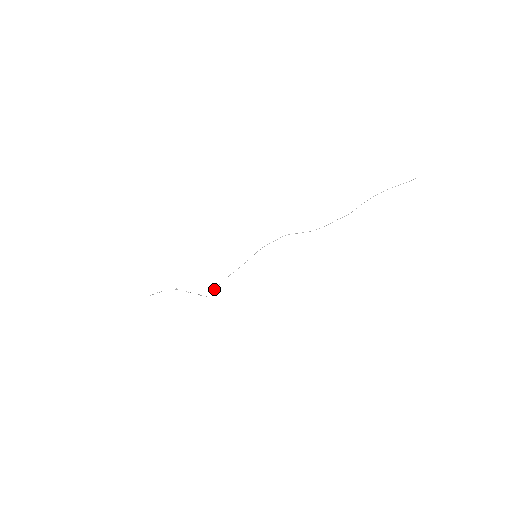
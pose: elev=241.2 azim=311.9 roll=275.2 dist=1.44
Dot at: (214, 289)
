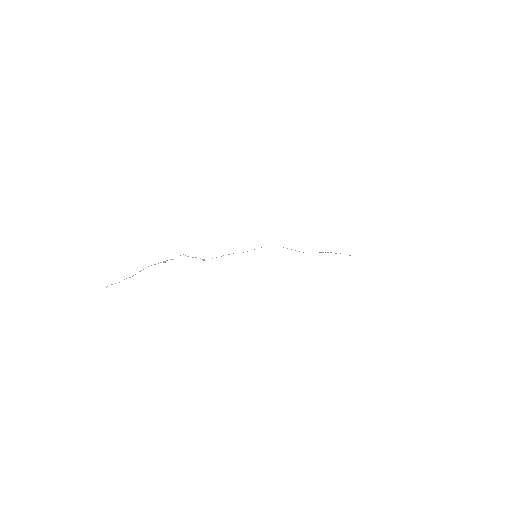
Dot at: occluded
